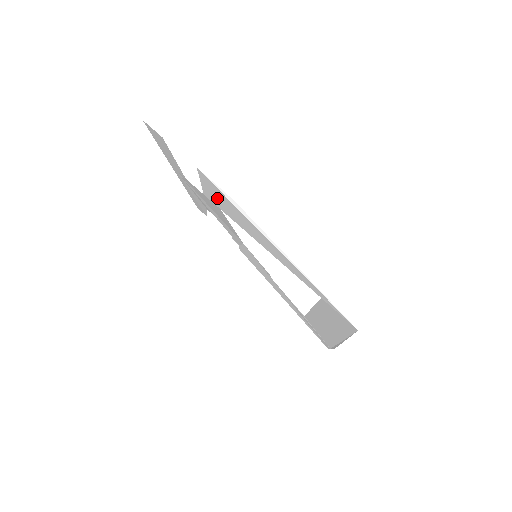
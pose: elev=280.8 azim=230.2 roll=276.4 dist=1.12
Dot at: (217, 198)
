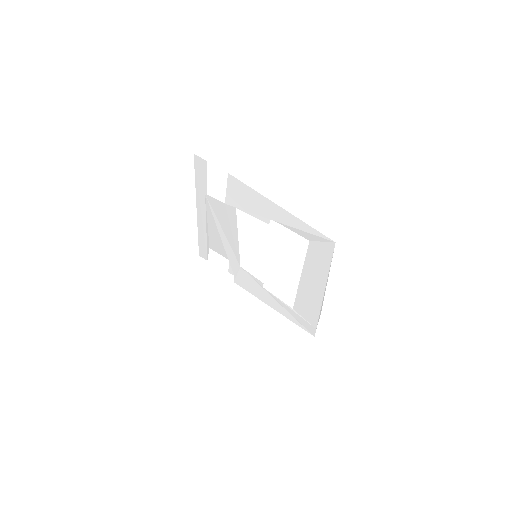
Dot at: (238, 195)
